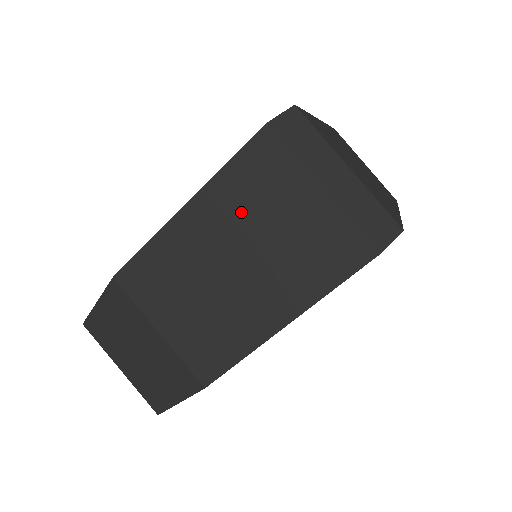
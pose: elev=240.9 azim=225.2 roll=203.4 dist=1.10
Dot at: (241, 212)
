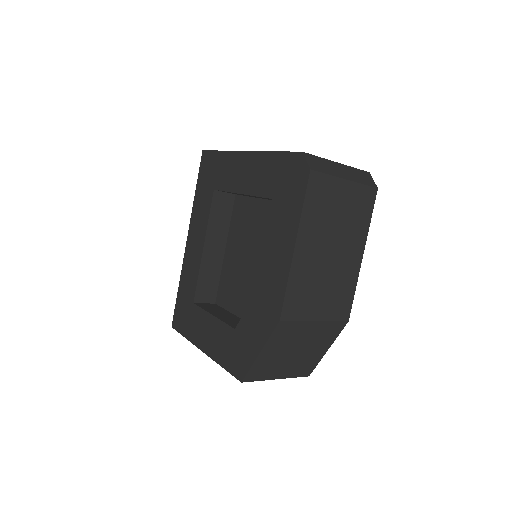
Dot at: (321, 223)
